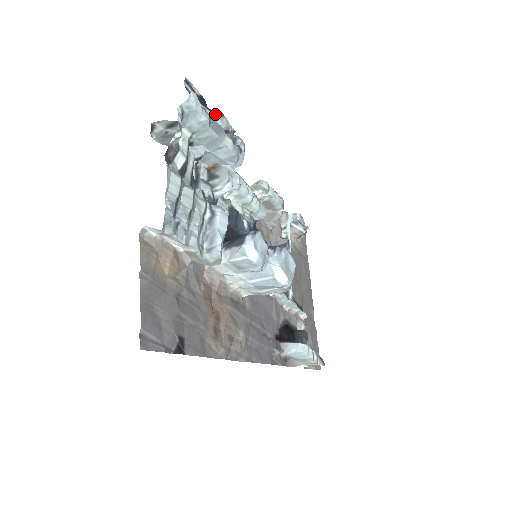
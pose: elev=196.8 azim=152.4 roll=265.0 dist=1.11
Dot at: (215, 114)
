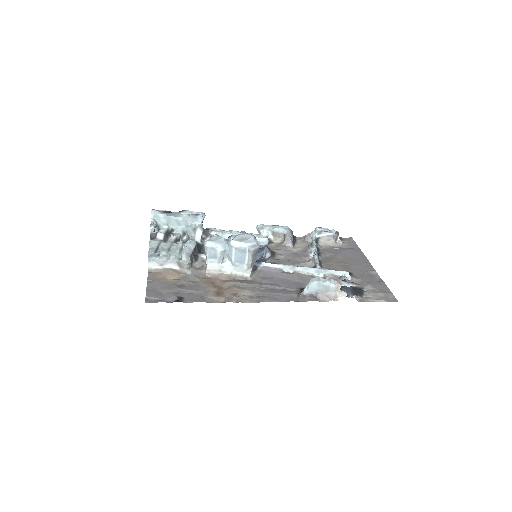
Dot at: (177, 212)
